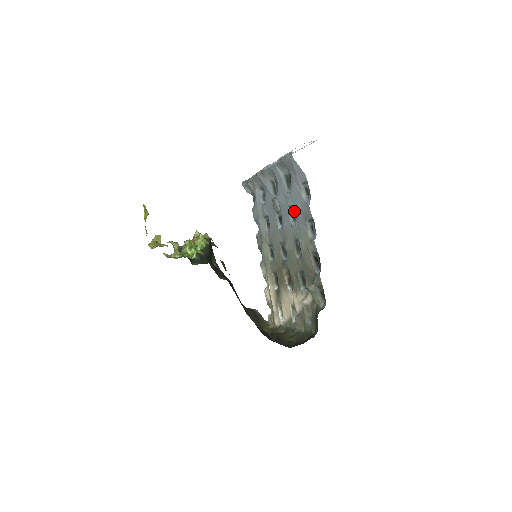
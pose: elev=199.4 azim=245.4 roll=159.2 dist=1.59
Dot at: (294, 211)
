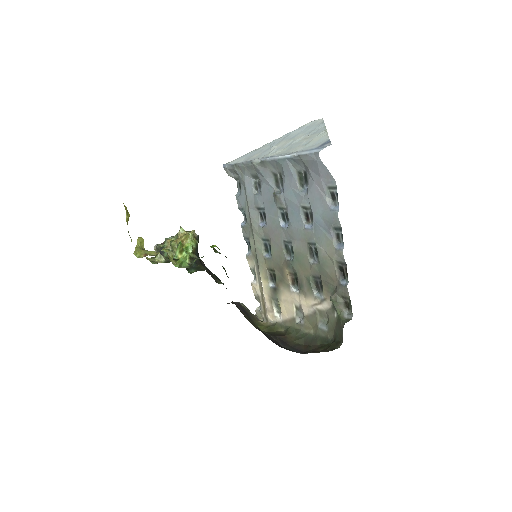
Dot at: (309, 213)
